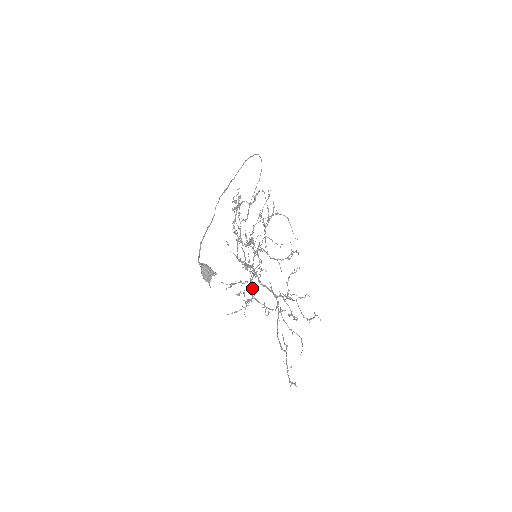
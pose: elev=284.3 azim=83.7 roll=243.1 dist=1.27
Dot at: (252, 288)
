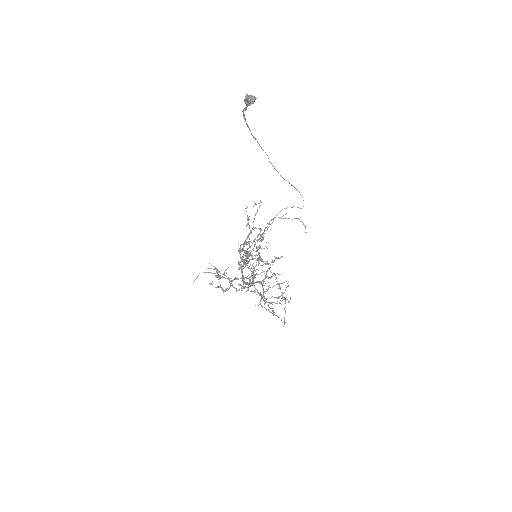
Dot at: (232, 284)
